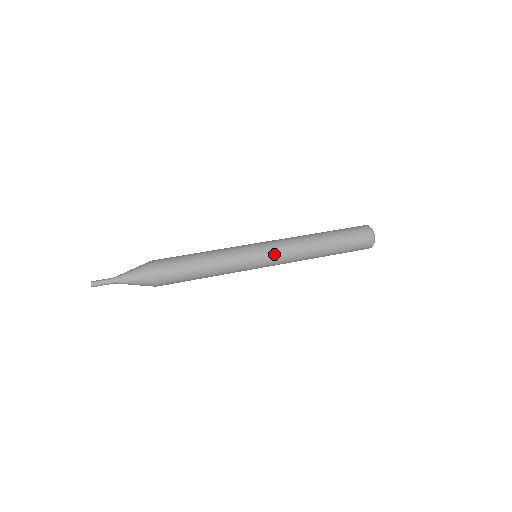
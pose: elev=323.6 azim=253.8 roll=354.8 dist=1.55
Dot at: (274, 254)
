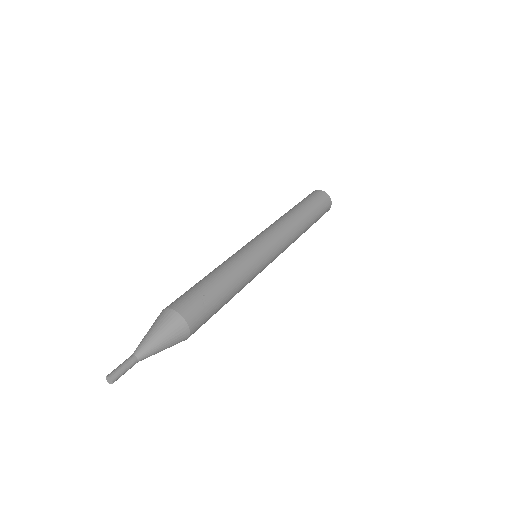
Dot at: (278, 253)
